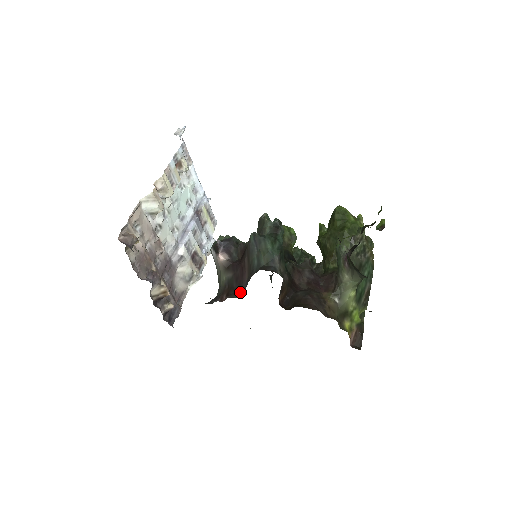
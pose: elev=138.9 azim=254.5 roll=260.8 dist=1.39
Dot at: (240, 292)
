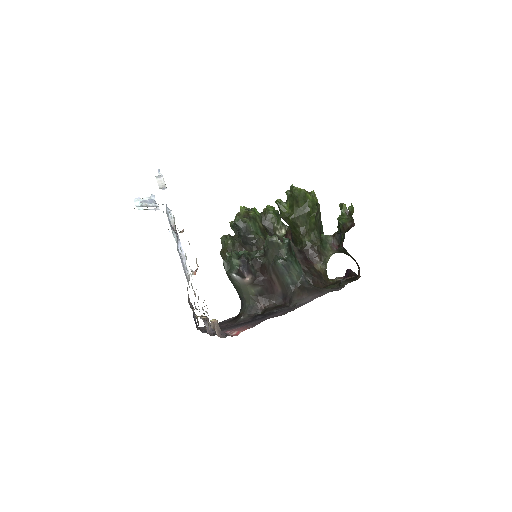
Dot at: (275, 299)
